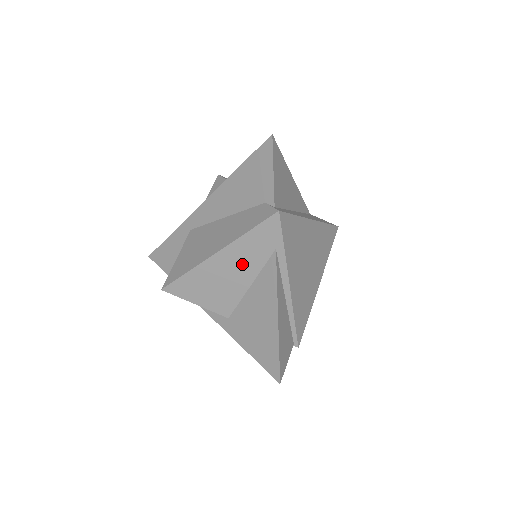
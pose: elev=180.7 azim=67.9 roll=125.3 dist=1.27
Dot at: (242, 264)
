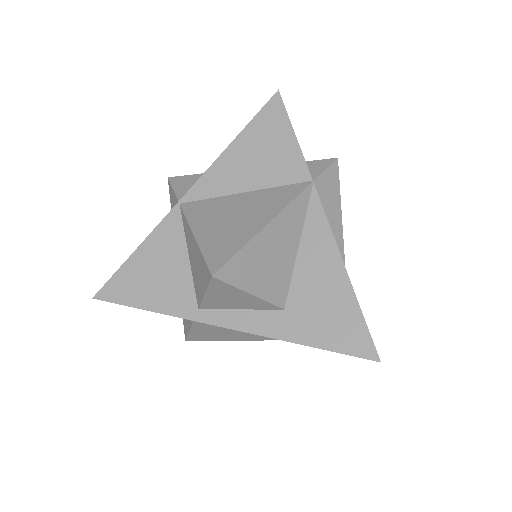
Dot at: occluded
